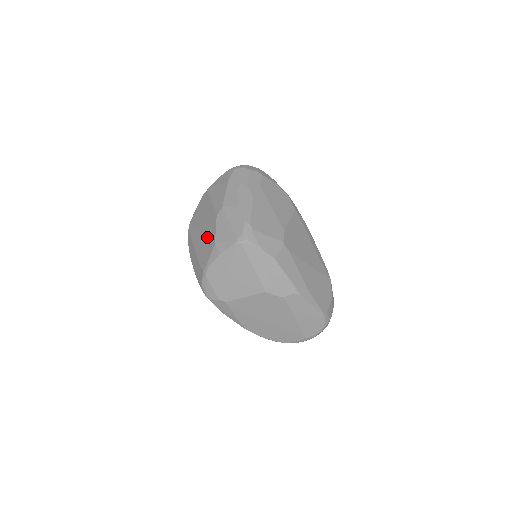
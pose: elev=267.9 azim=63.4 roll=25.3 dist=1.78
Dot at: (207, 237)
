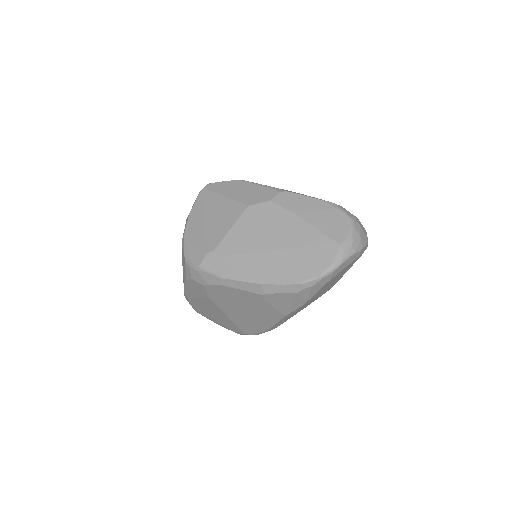
Dot at: occluded
